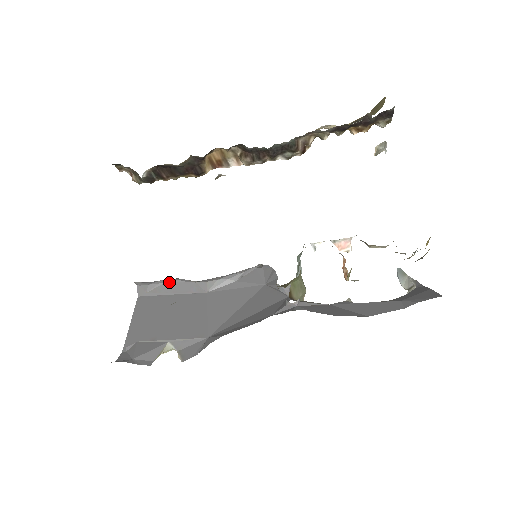
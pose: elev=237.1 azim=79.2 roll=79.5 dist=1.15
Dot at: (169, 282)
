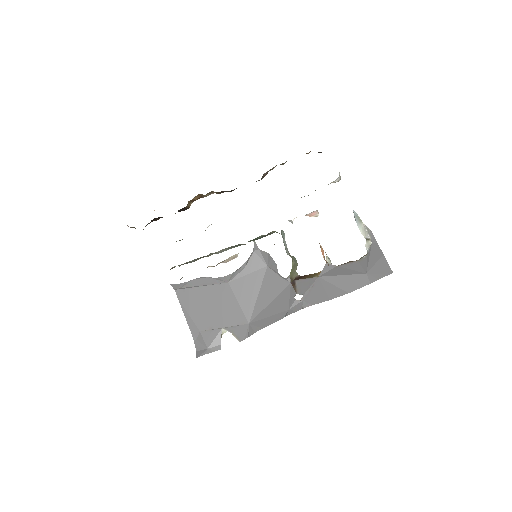
Dot at: (195, 279)
